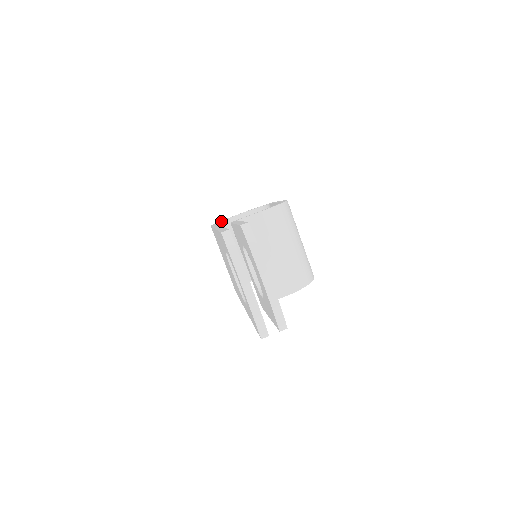
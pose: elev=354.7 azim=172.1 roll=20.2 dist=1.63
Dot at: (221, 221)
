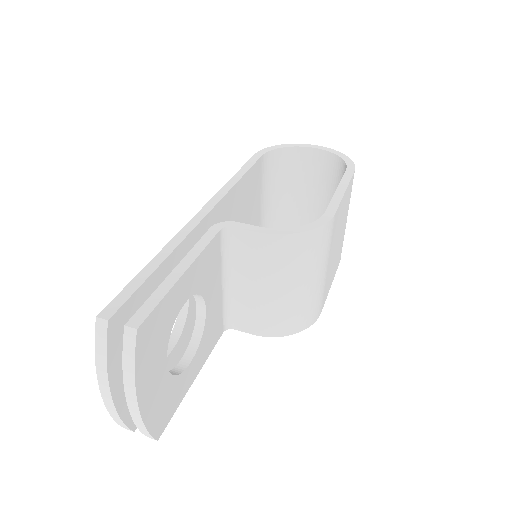
Dot at: (279, 148)
